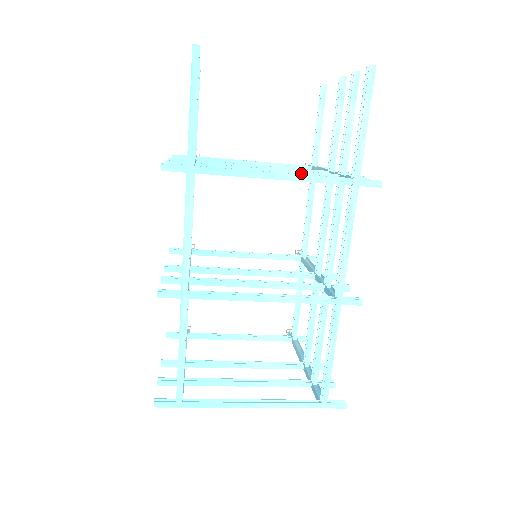
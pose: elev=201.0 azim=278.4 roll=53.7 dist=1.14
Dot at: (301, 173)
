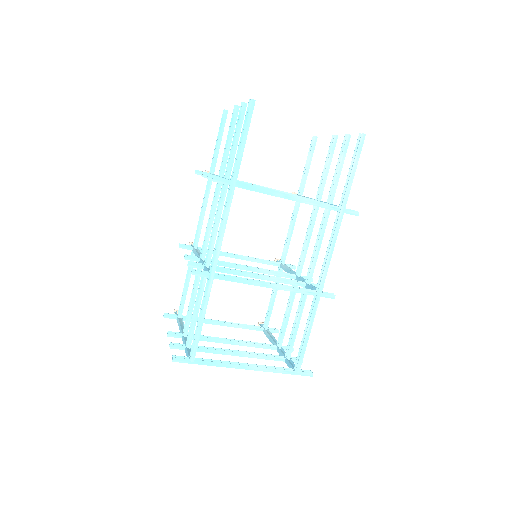
Dot at: occluded
